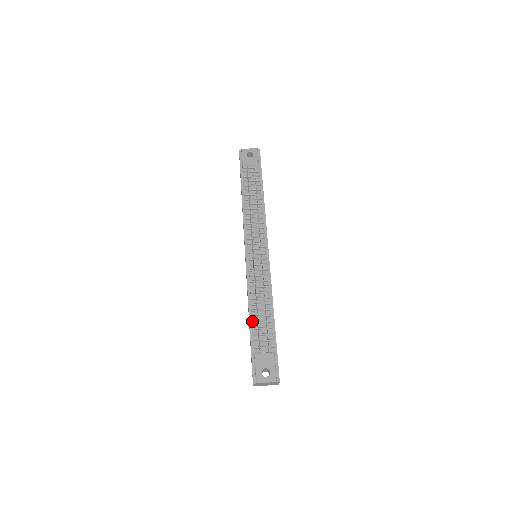
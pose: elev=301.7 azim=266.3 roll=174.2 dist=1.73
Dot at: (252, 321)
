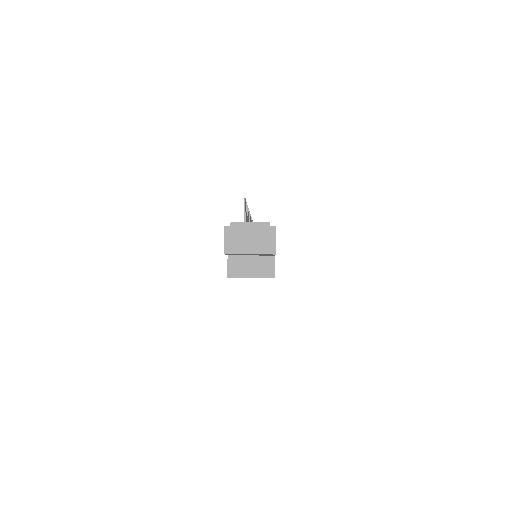
Dot at: occluded
